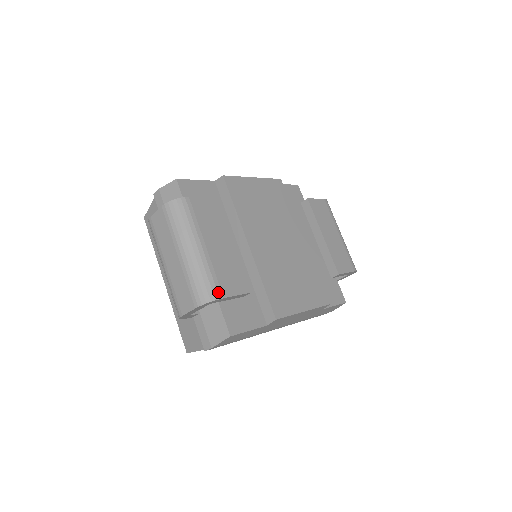
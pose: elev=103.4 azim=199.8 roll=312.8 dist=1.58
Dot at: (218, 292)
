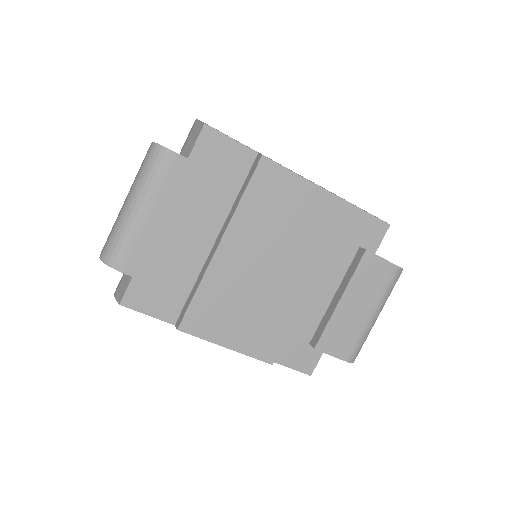
Dot at: (120, 263)
